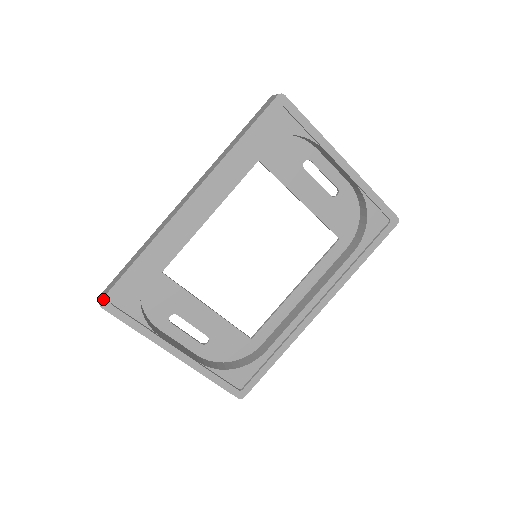
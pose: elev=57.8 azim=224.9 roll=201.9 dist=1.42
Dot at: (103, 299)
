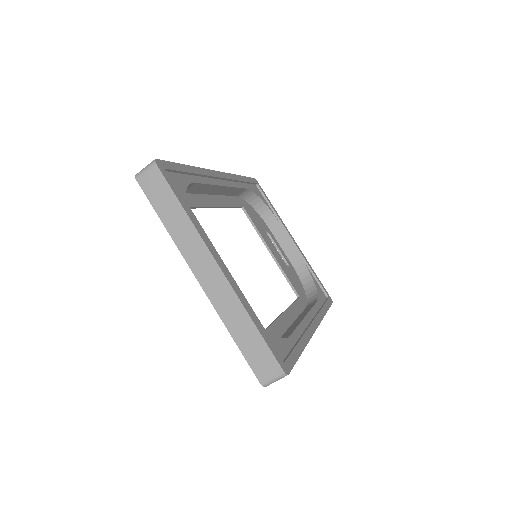
Dot at: (158, 160)
